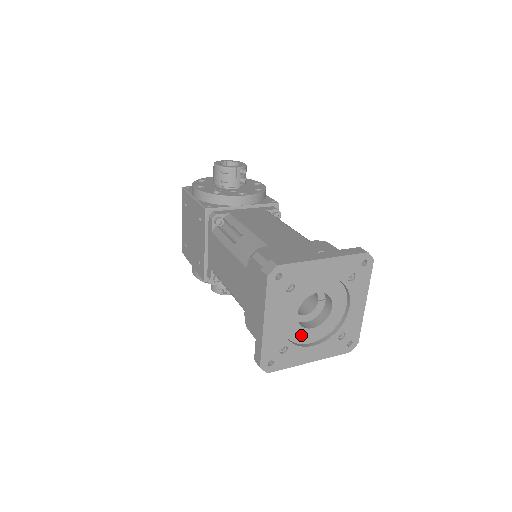
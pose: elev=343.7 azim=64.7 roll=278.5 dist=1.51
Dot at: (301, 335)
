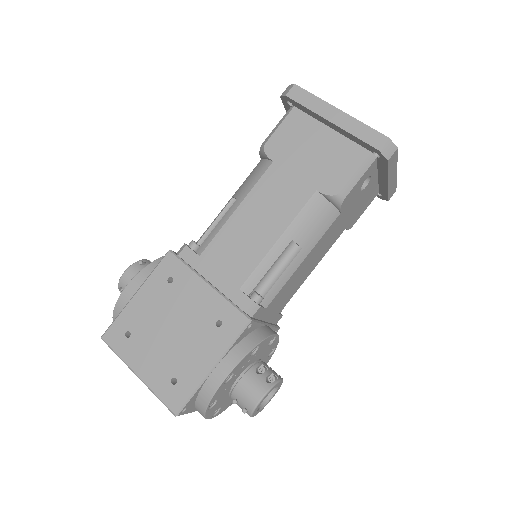
Dot at: occluded
